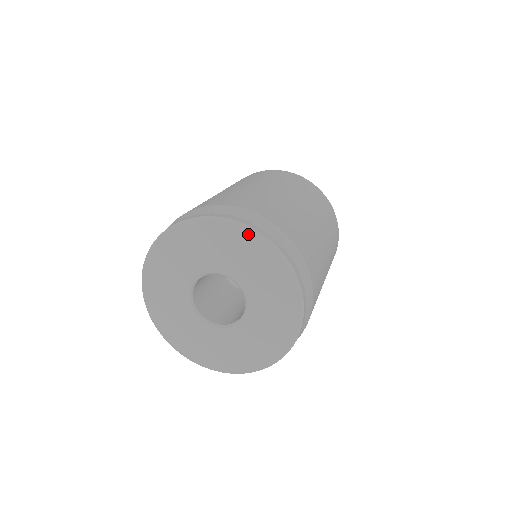
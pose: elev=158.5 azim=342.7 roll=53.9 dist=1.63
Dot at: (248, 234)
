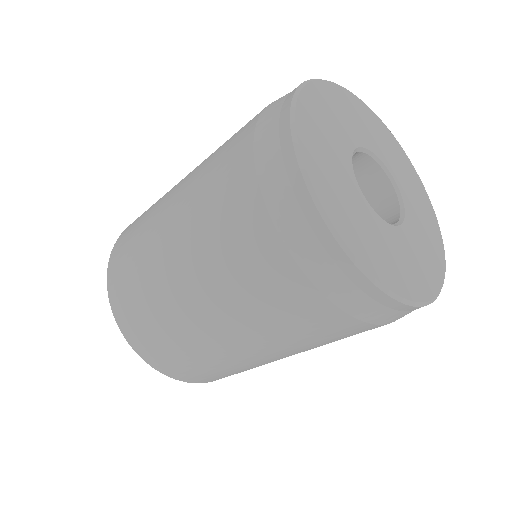
Dot at: (408, 161)
